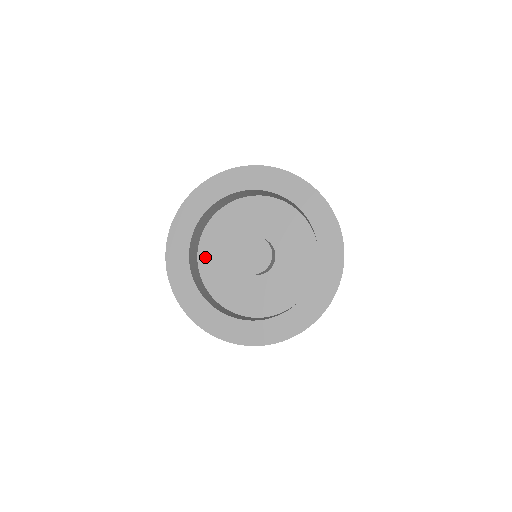
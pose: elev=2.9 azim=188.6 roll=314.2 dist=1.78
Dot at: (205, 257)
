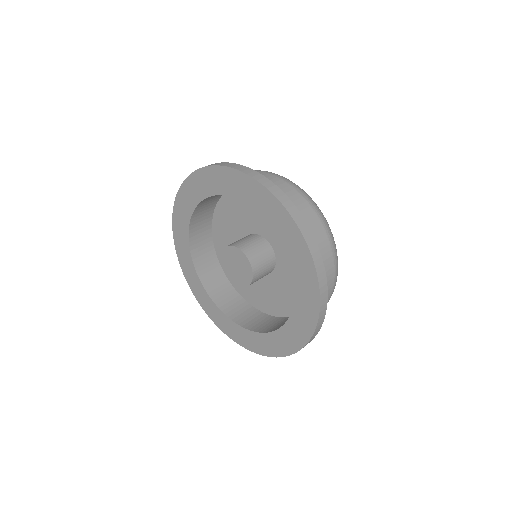
Dot at: occluded
